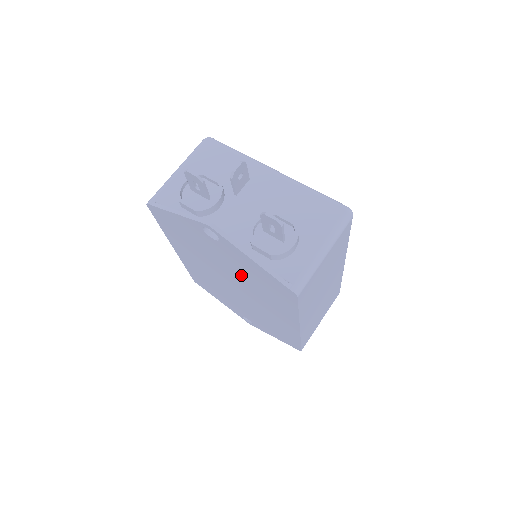
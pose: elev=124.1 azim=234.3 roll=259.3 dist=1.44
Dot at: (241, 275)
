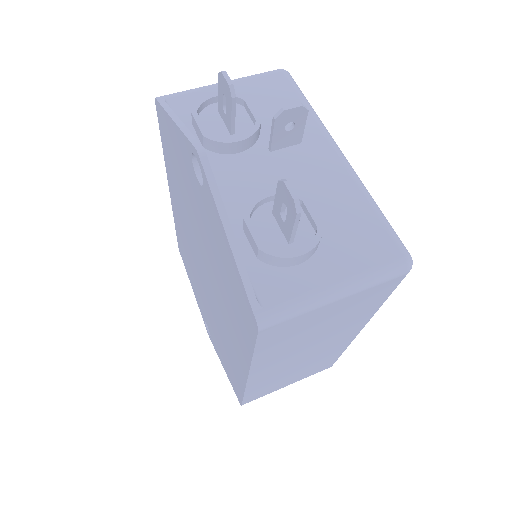
Dot at: (213, 259)
